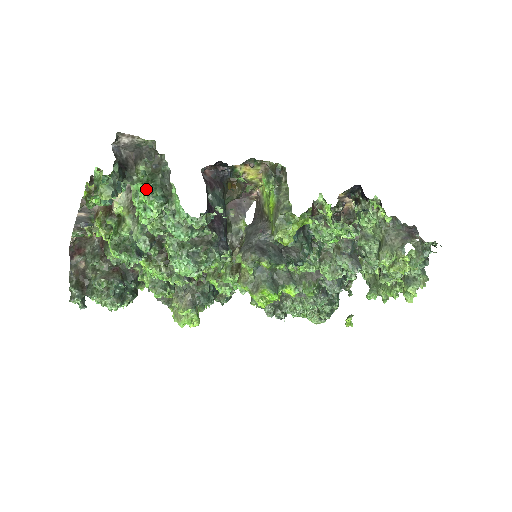
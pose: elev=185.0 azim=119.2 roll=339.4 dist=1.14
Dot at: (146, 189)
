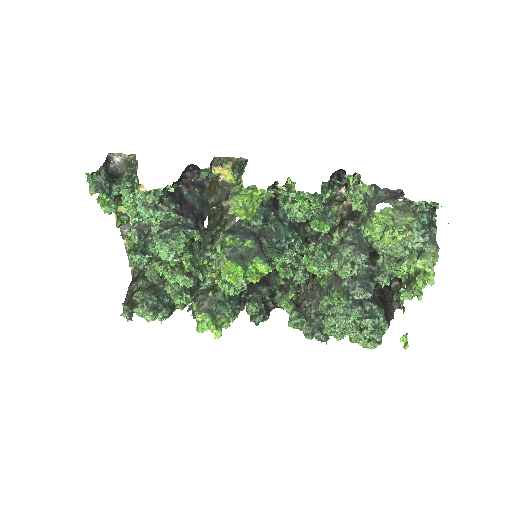
Dot at: (123, 185)
